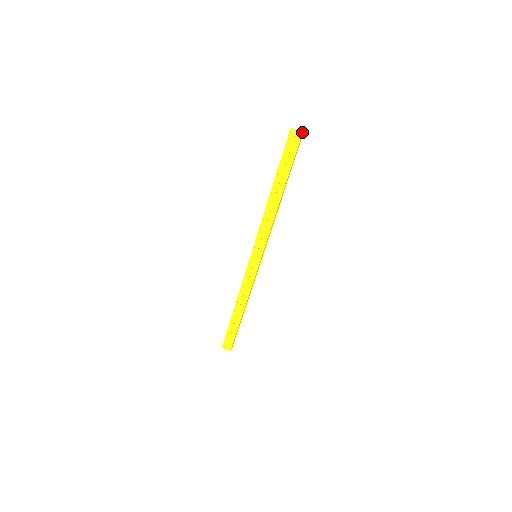
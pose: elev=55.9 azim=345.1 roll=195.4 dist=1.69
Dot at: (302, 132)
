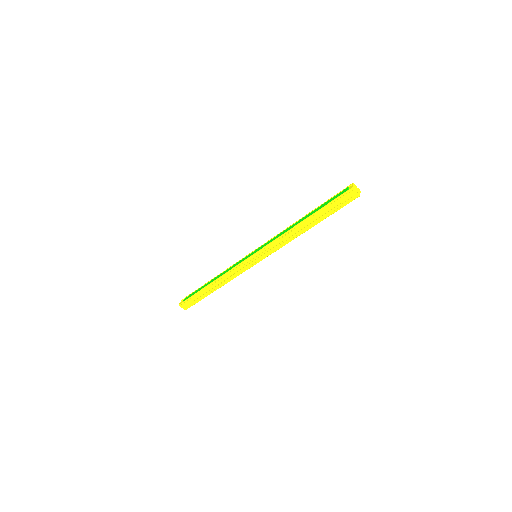
Dot at: (360, 191)
